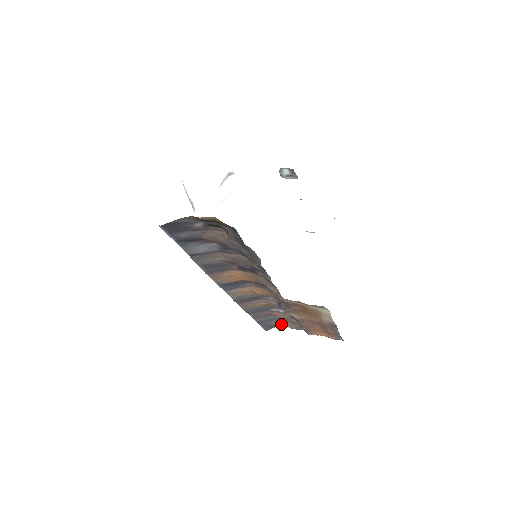
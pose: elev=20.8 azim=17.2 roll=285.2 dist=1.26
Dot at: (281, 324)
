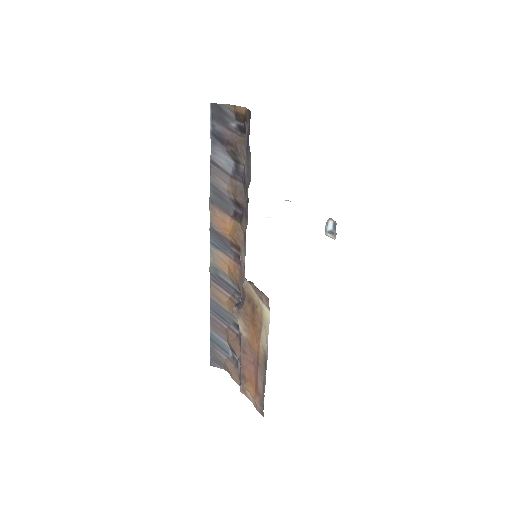
Dot at: (227, 363)
